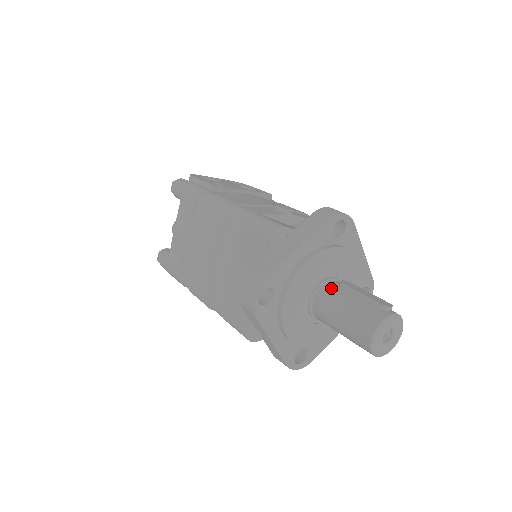
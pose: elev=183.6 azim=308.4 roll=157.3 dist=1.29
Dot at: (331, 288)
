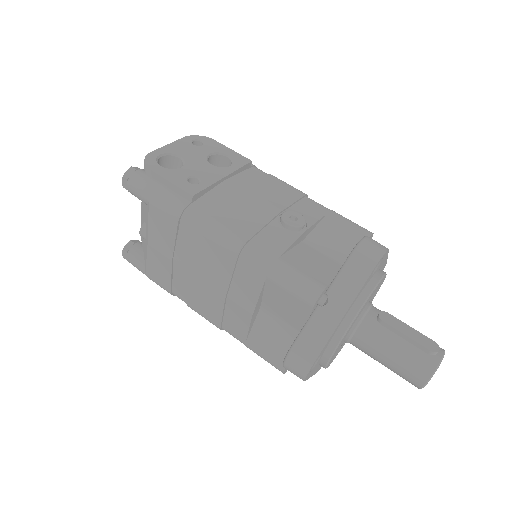
Dot at: (371, 326)
